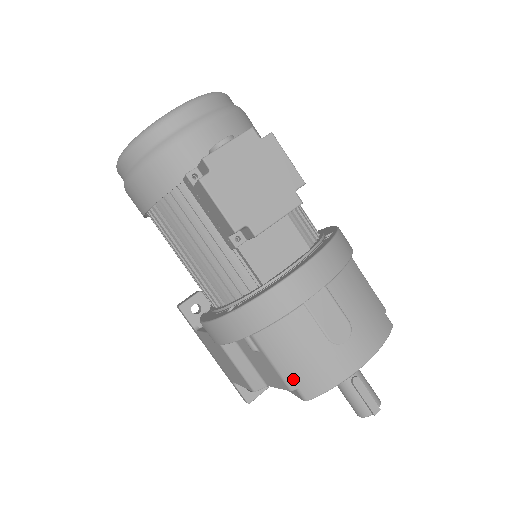
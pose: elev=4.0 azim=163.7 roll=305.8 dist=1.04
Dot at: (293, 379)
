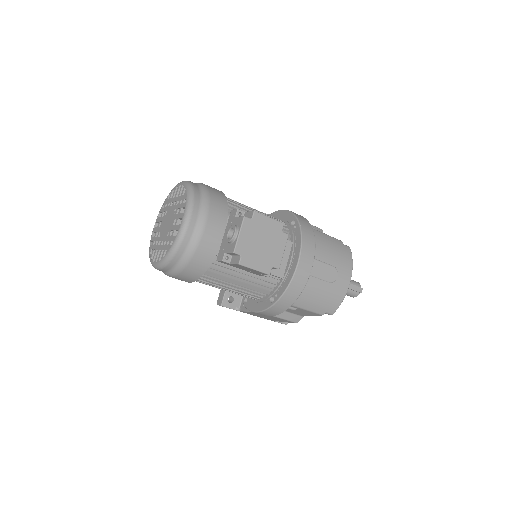
Dot at: (322, 310)
